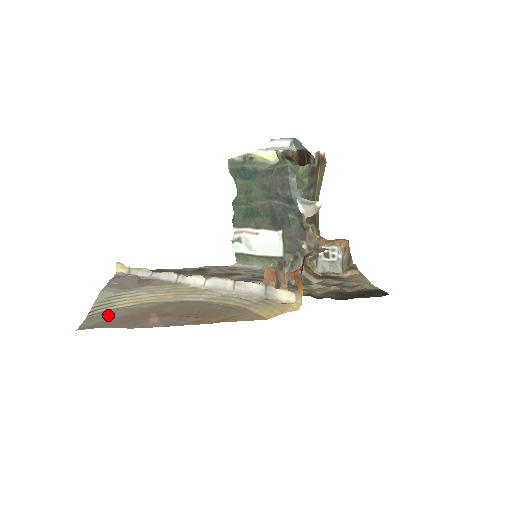
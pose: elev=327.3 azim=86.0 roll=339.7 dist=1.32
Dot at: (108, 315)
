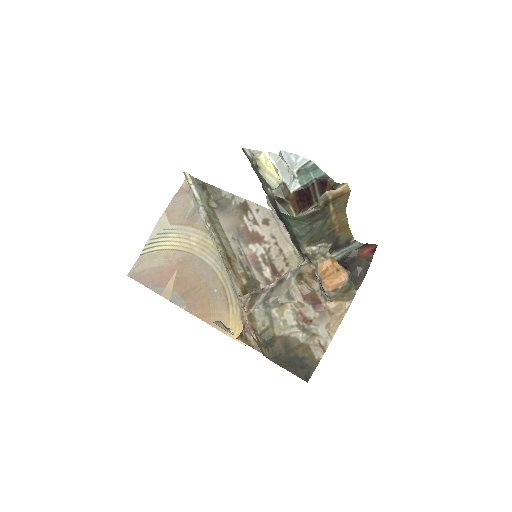
Dot at: (151, 260)
